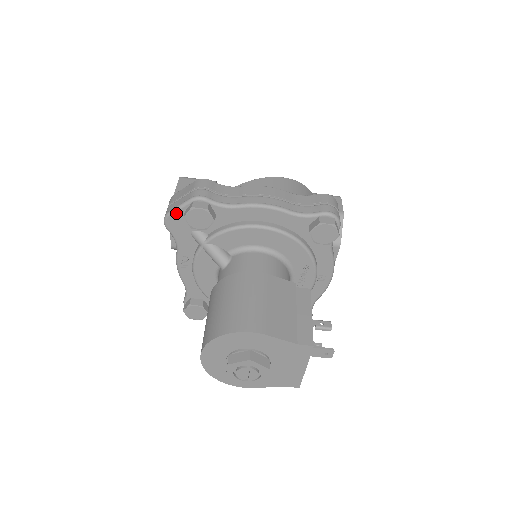
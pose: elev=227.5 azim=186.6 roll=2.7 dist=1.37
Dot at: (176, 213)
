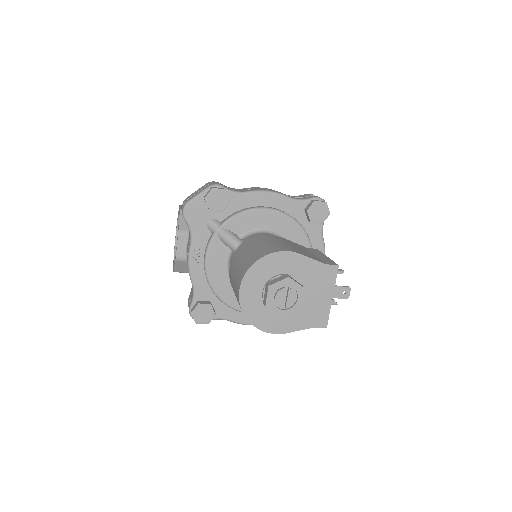
Dot at: (195, 201)
